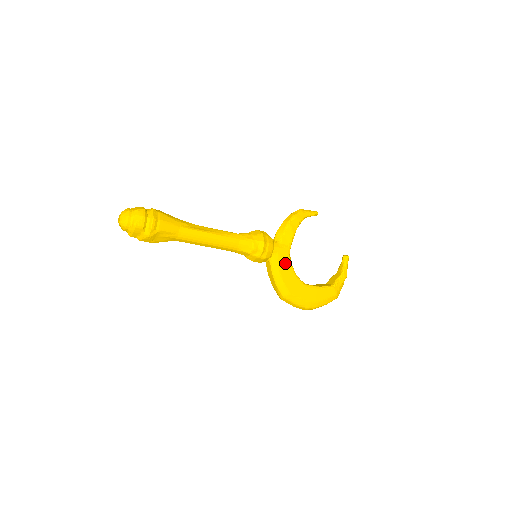
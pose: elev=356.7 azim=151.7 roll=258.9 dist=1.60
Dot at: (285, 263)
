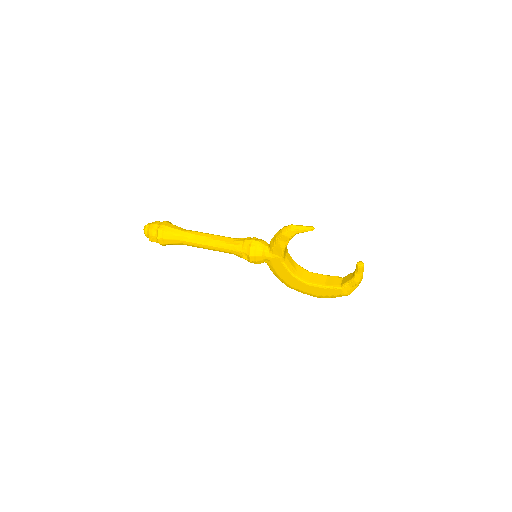
Dot at: (280, 268)
